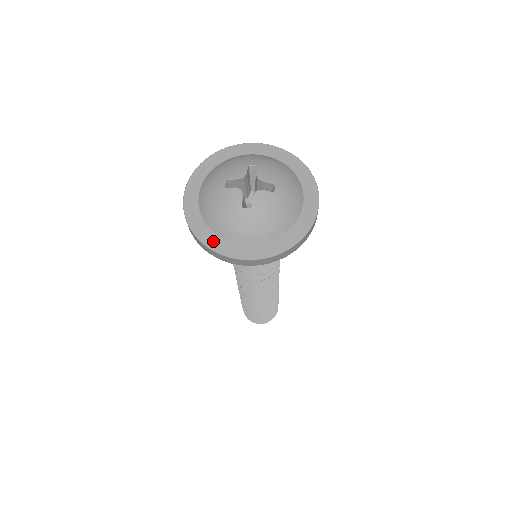
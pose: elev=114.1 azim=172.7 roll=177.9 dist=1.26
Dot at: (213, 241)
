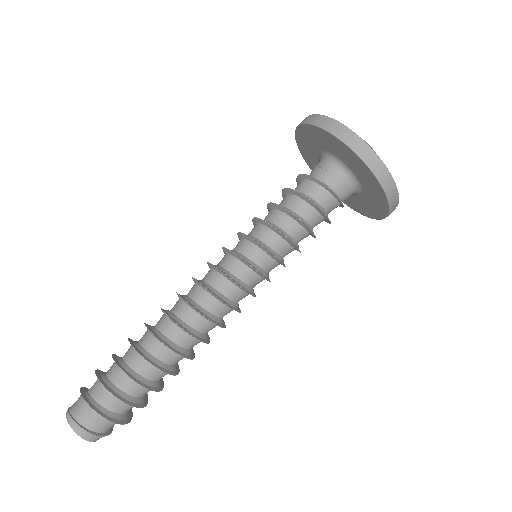
Dot at: (377, 160)
